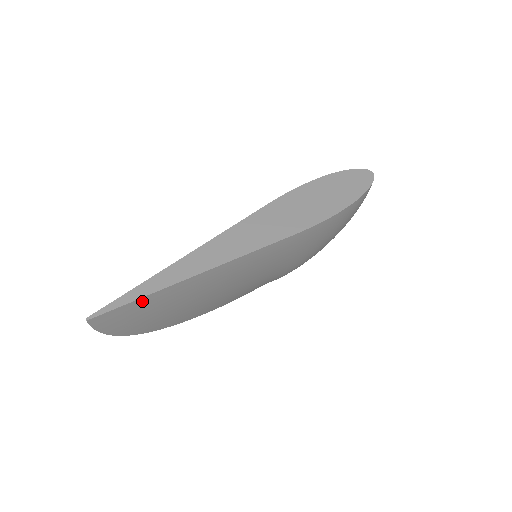
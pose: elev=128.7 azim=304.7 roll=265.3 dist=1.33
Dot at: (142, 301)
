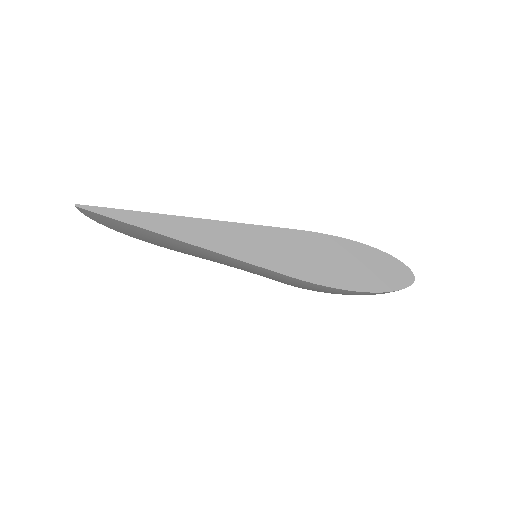
Dot at: (126, 224)
